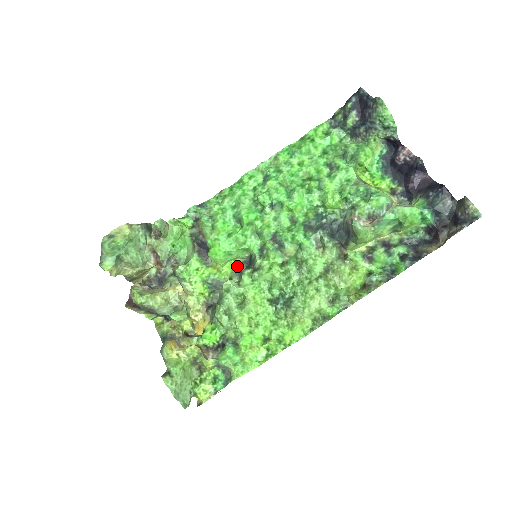
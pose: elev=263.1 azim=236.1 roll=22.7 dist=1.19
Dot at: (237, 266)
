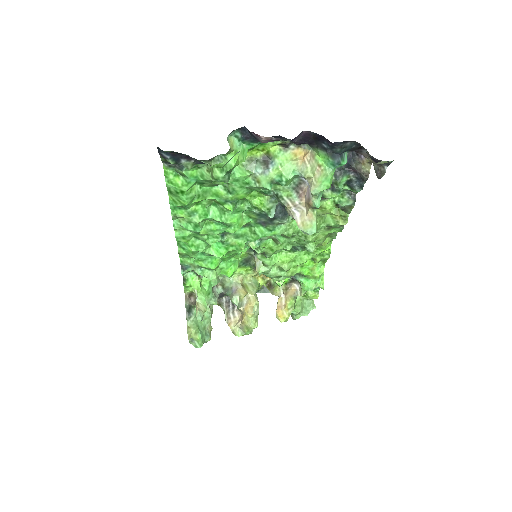
Dot at: occluded
